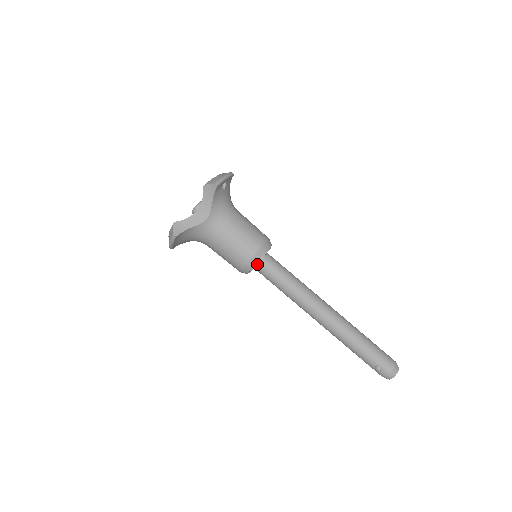
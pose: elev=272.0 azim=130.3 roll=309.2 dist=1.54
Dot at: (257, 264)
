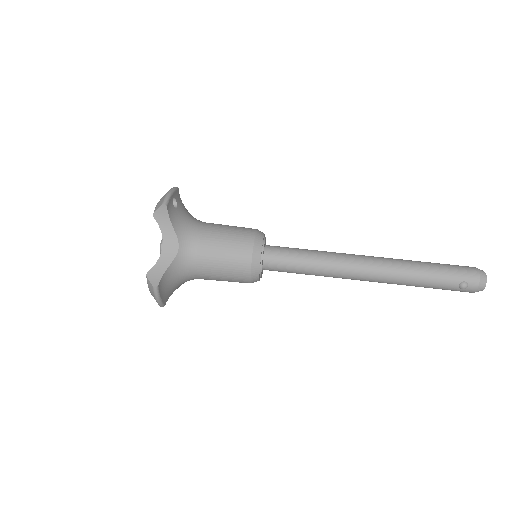
Dot at: (262, 262)
